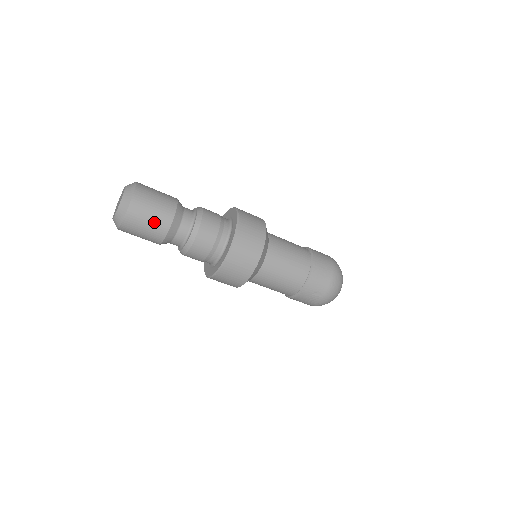
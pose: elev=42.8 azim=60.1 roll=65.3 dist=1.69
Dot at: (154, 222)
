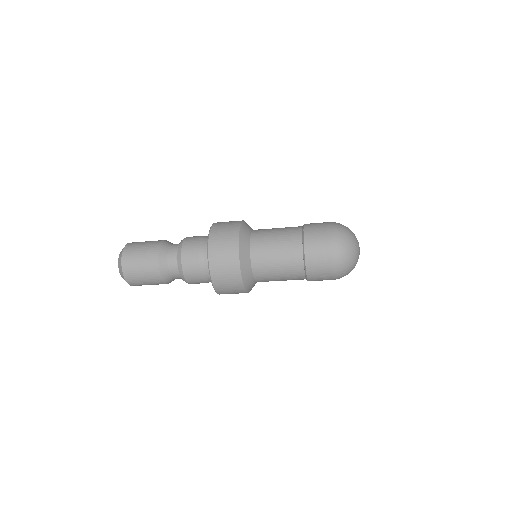
Dot at: (147, 277)
